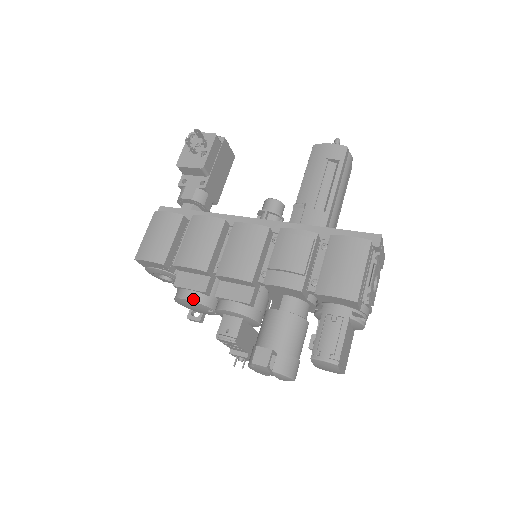
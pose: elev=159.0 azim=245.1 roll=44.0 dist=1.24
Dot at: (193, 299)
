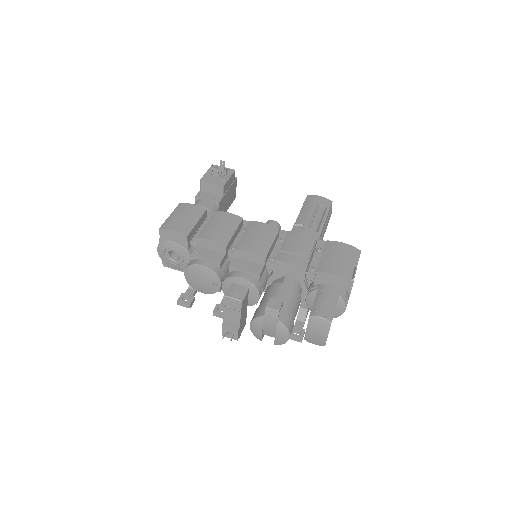
Dot at: (208, 266)
